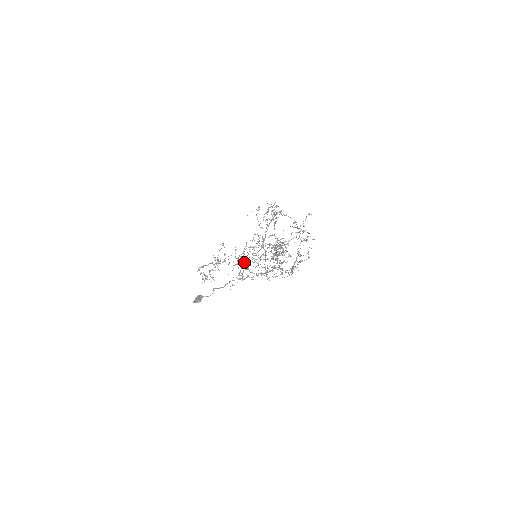
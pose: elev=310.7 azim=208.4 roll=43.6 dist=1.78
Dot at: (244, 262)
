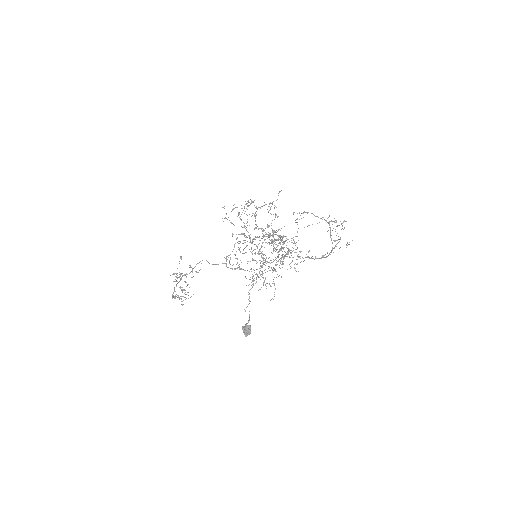
Dot at: occluded
